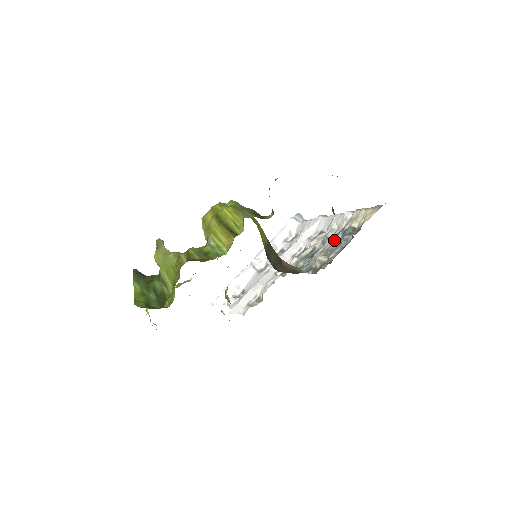
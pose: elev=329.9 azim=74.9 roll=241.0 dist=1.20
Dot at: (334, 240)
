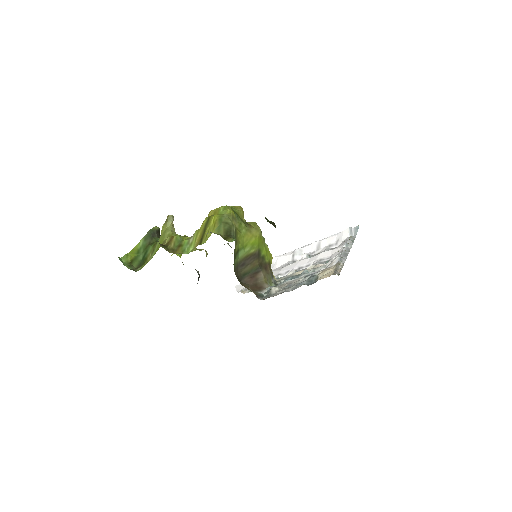
Dot at: (304, 278)
